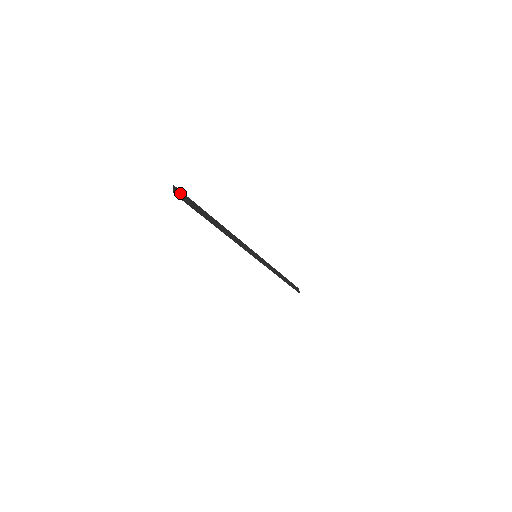
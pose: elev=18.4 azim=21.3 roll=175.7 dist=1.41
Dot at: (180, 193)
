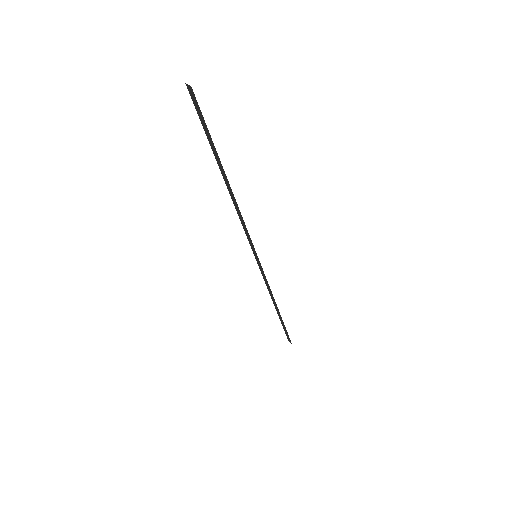
Dot at: (193, 100)
